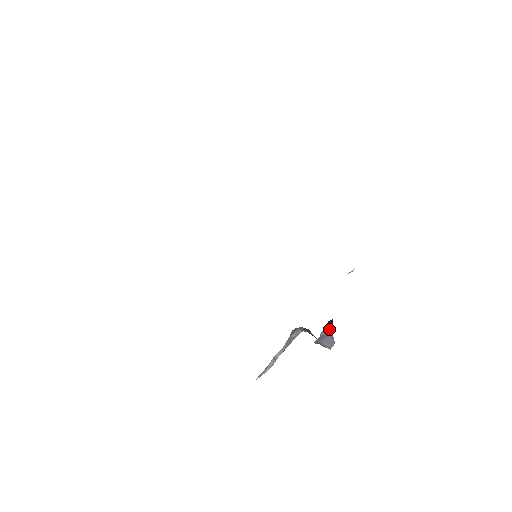
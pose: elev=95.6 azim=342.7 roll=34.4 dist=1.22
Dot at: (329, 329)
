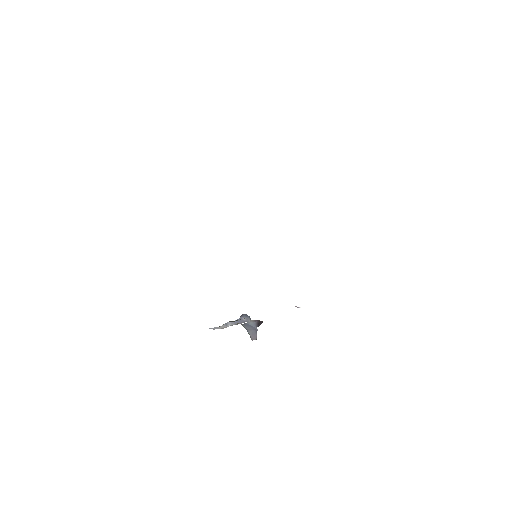
Dot at: (256, 325)
